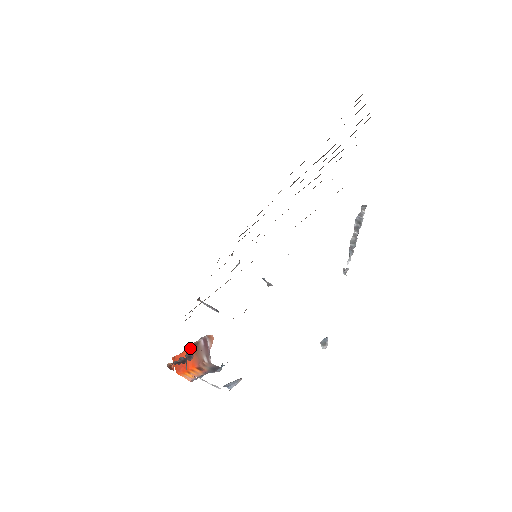
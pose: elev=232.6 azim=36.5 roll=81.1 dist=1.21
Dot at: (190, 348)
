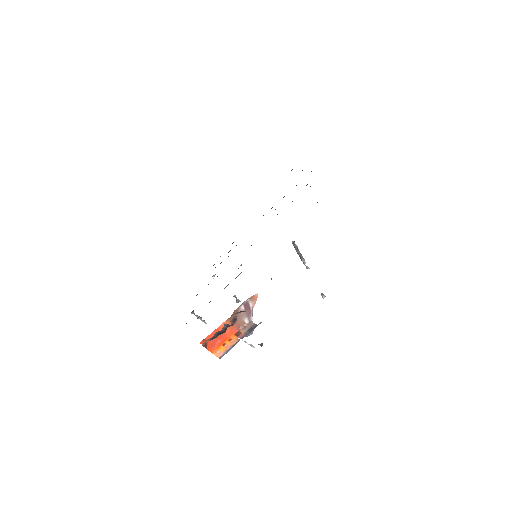
Dot at: (227, 320)
